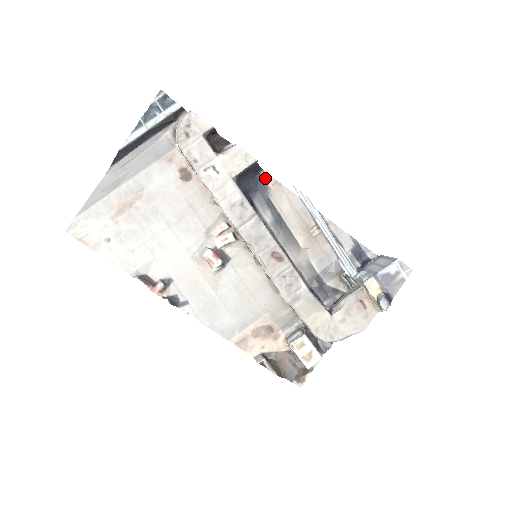
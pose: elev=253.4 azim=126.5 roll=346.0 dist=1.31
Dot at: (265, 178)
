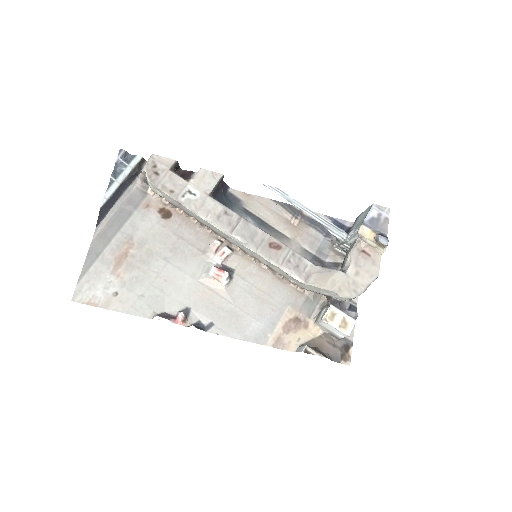
Dot at: (234, 194)
